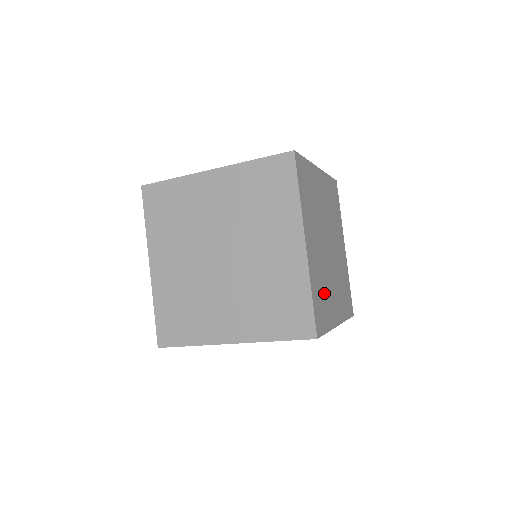
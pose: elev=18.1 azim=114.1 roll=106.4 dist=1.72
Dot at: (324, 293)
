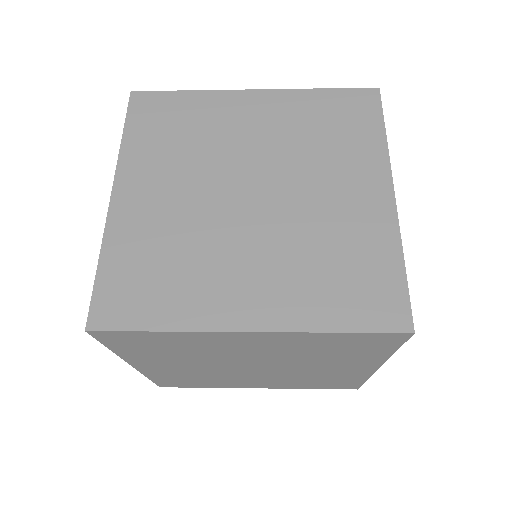
Dot at: occluded
